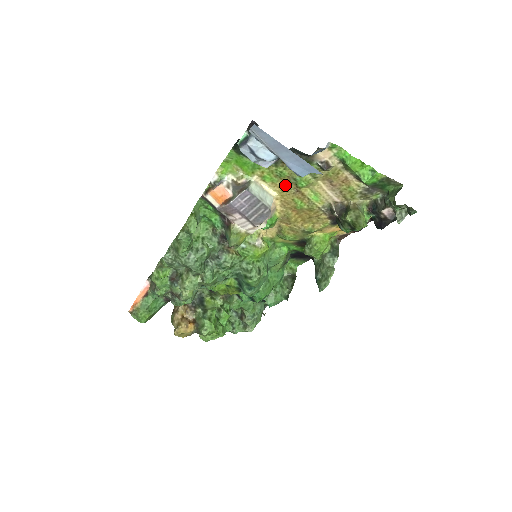
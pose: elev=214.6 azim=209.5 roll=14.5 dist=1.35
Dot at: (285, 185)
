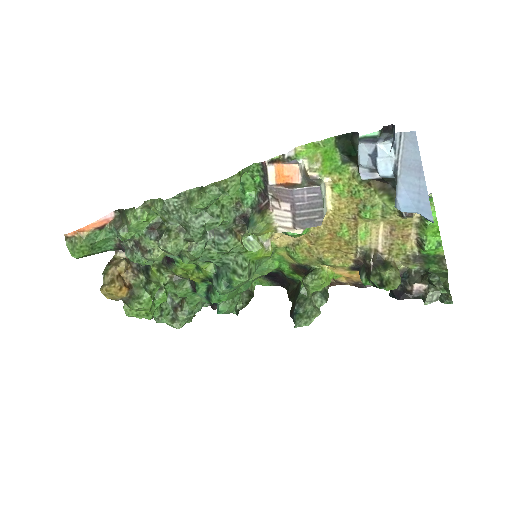
Dot at: (348, 205)
